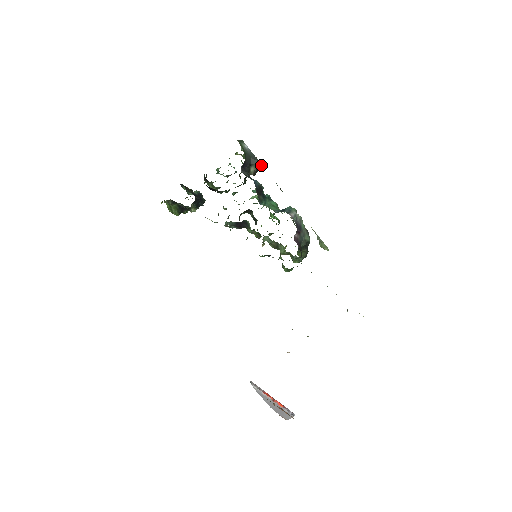
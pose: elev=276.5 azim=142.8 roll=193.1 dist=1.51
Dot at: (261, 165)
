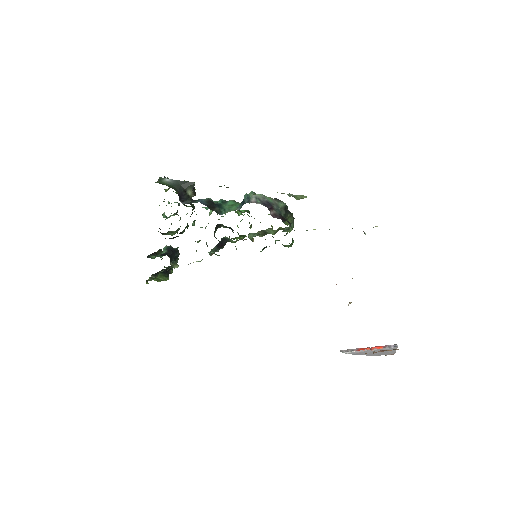
Dot at: (193, 183)
